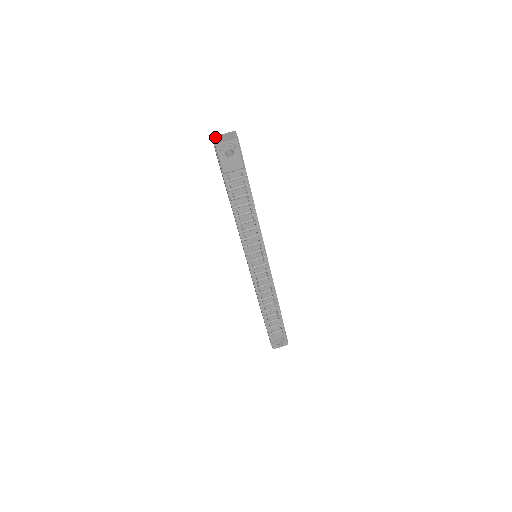
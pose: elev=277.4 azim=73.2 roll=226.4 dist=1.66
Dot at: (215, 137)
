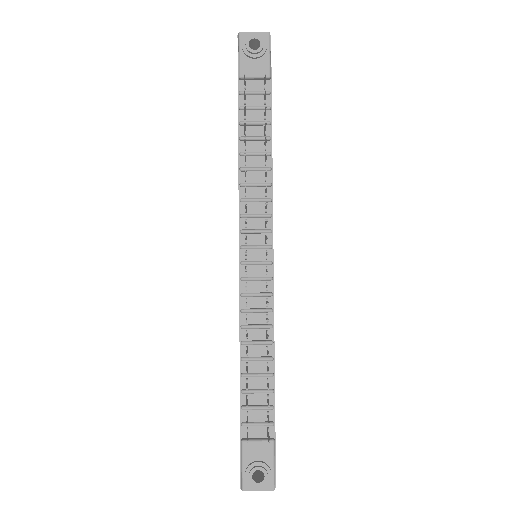
Dot at: occluded
